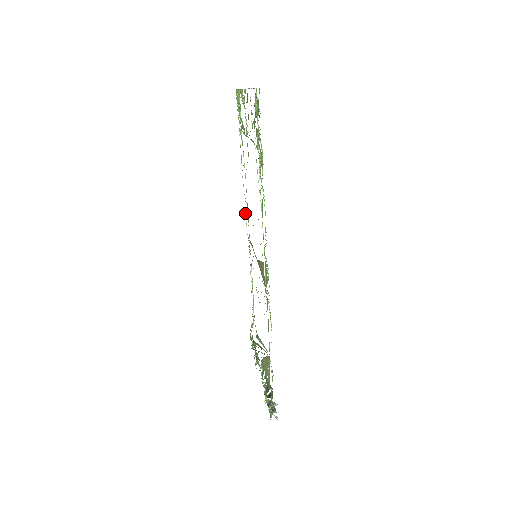
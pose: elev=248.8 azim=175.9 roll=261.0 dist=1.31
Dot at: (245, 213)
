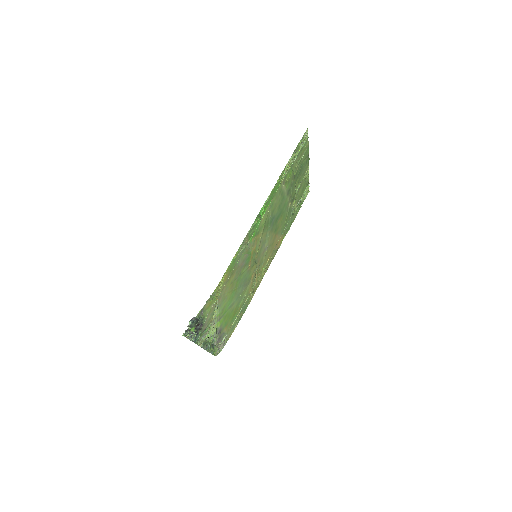
Dot at: occluded
